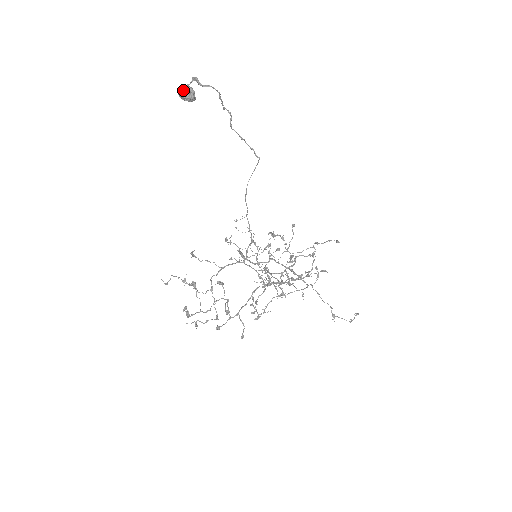
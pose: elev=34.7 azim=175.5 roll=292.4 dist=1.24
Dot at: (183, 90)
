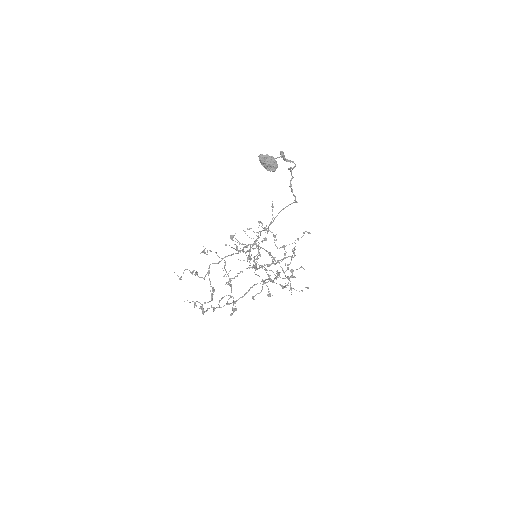
Dot at: (270, 164)
